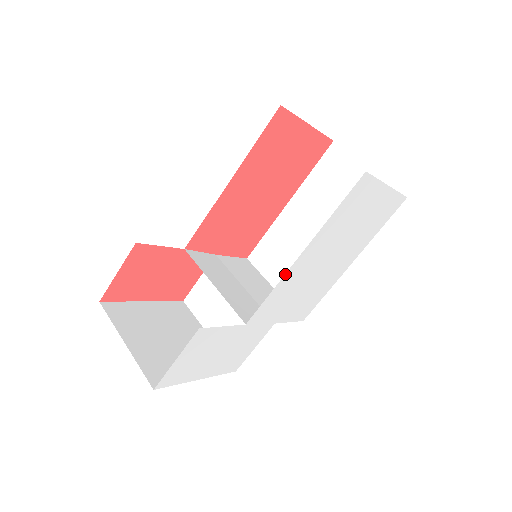
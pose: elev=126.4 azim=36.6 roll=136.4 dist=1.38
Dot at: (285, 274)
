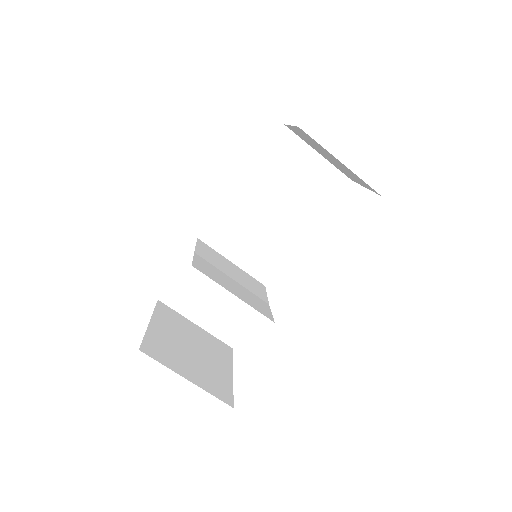
Dot at: occluded
